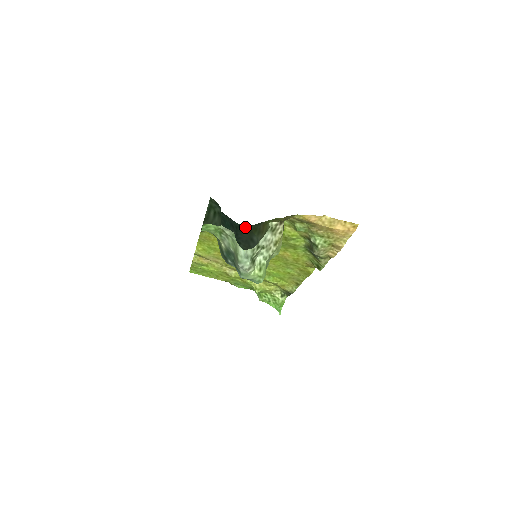
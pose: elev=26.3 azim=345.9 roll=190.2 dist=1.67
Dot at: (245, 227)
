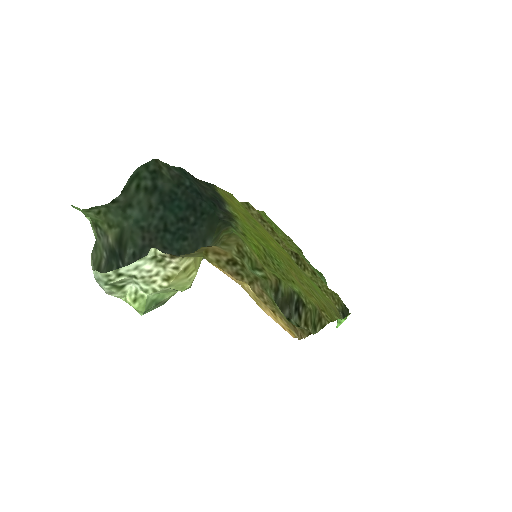
Dot at: (214, 218)
